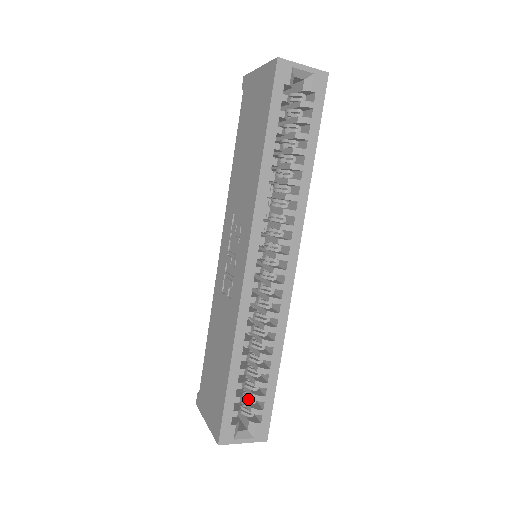
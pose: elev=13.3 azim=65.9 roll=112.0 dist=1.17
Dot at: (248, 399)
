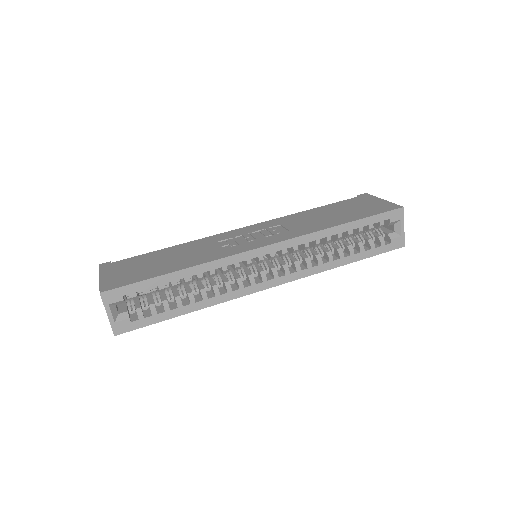
Dot at: occluded
